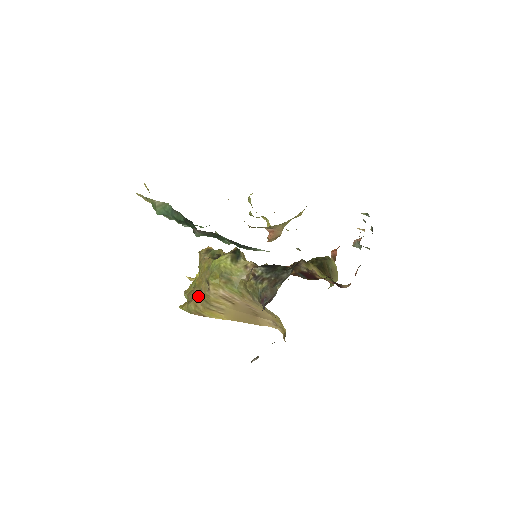
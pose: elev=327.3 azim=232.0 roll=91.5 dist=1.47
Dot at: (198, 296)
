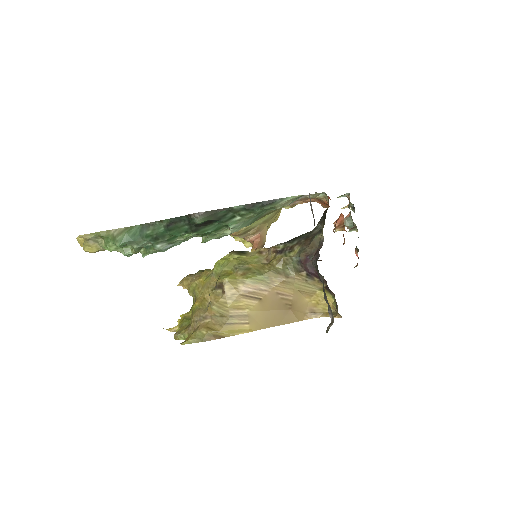
Dot at: (206, 315)
